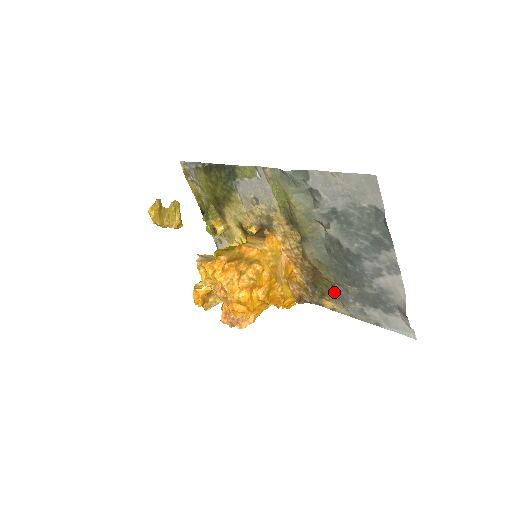
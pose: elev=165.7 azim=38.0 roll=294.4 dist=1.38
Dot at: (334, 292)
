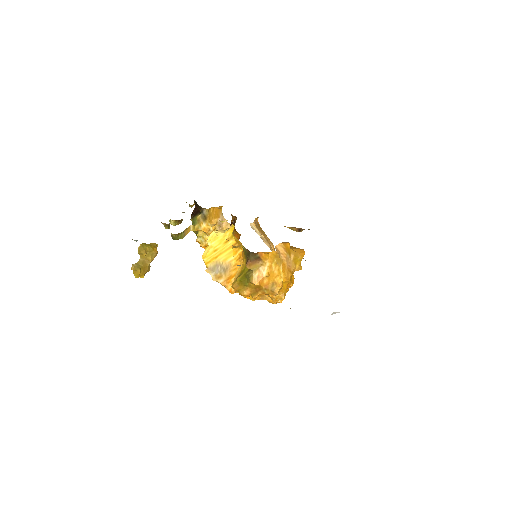
Dot at: occluded
